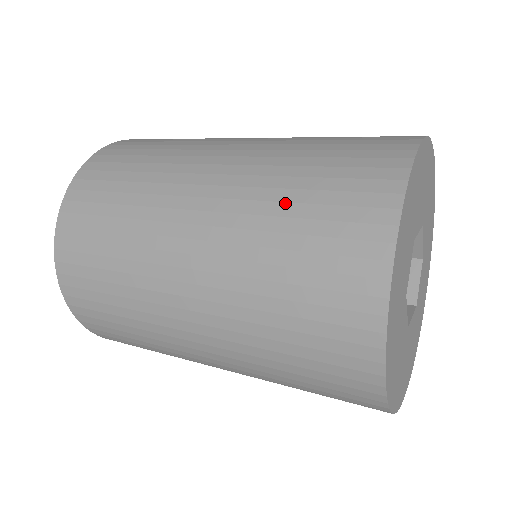
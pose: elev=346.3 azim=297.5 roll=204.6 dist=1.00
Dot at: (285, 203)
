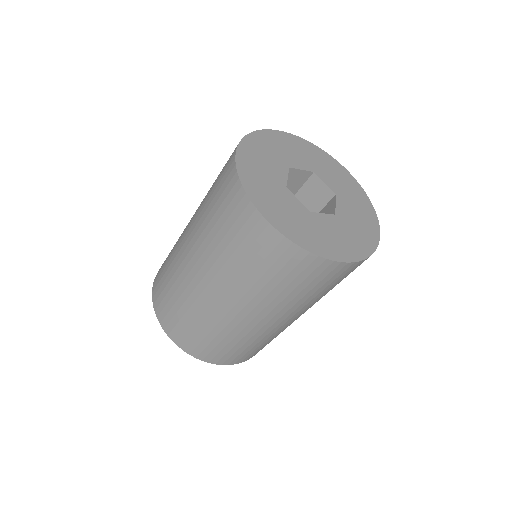
Dot at: occluded
